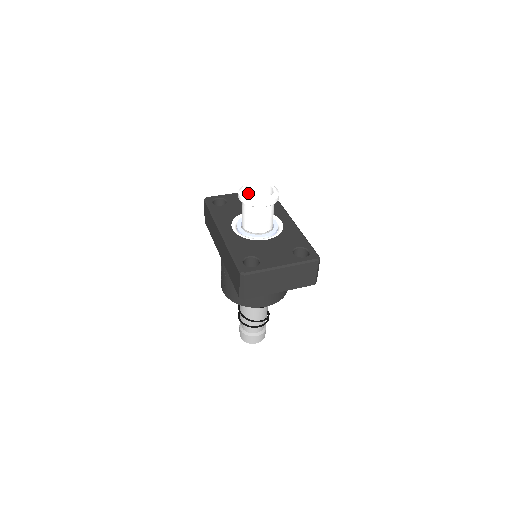
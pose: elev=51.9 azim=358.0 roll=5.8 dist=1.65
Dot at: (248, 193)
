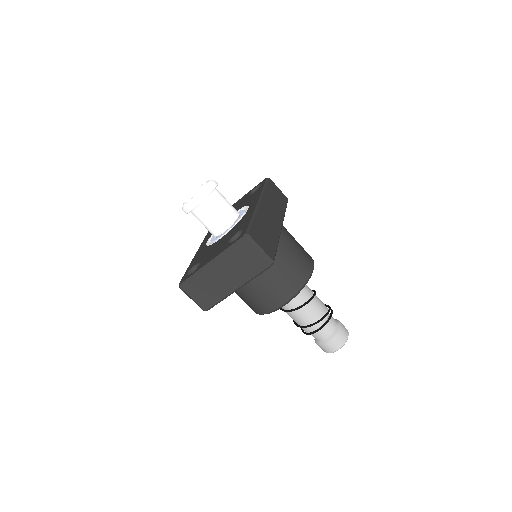
Dot at: occluded
